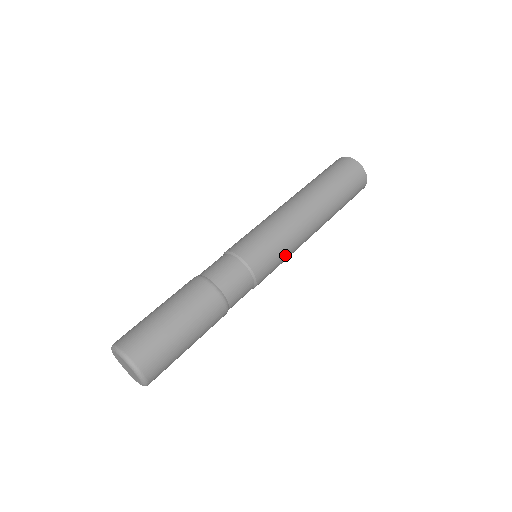
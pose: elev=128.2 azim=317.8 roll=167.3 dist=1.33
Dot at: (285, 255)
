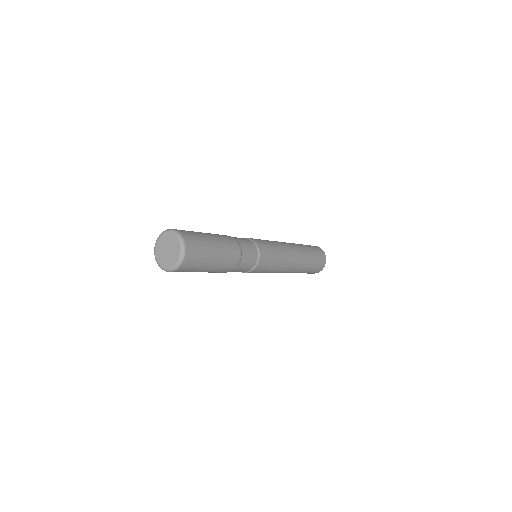
Dot at: (277, 255)
